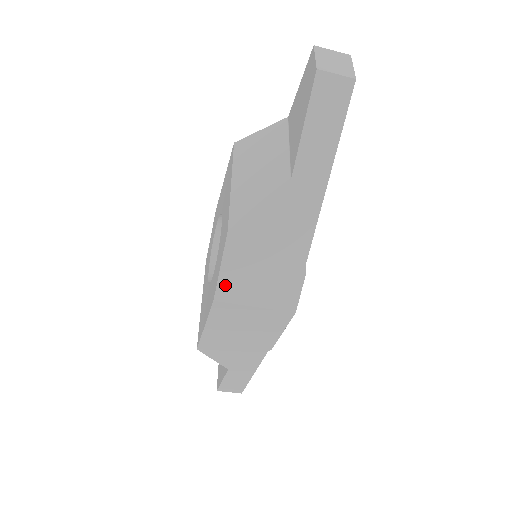
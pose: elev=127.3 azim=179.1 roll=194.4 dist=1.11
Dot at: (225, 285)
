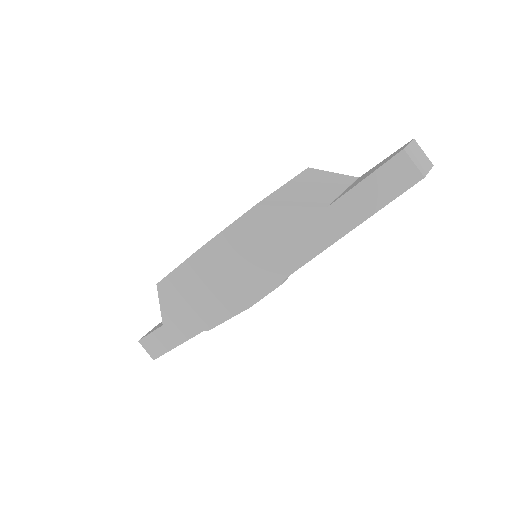
Dot at: (220, 242)
